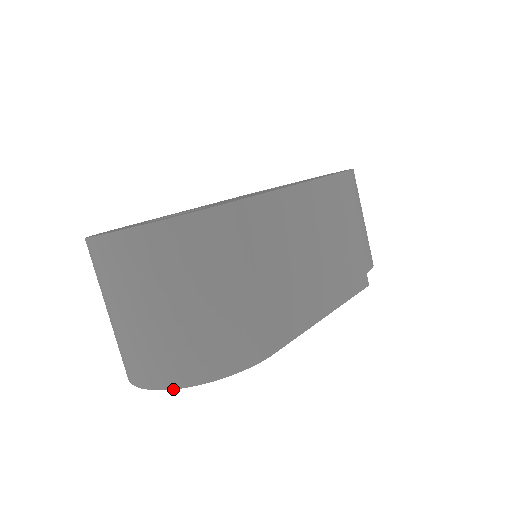
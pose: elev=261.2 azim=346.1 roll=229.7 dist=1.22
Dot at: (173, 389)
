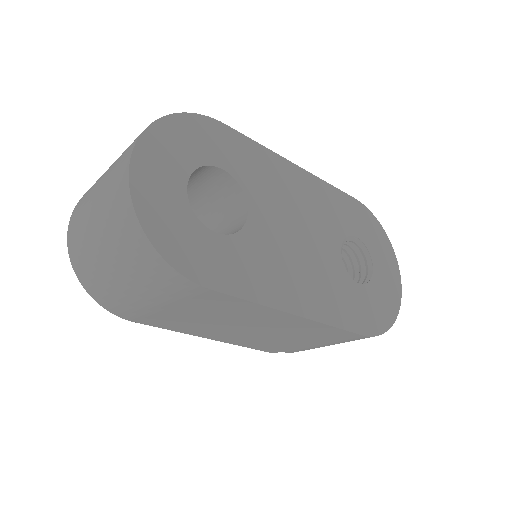
Dot at: (69, 255)
